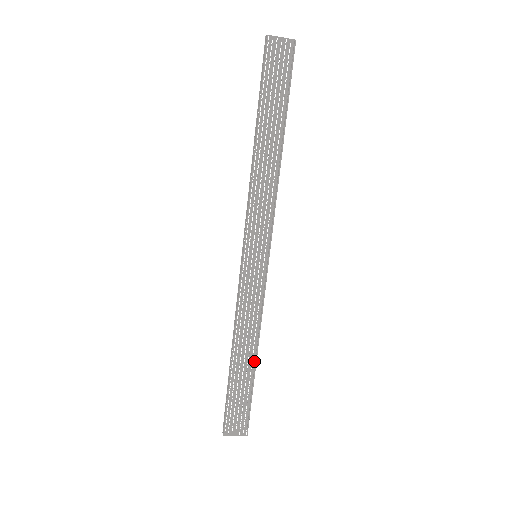
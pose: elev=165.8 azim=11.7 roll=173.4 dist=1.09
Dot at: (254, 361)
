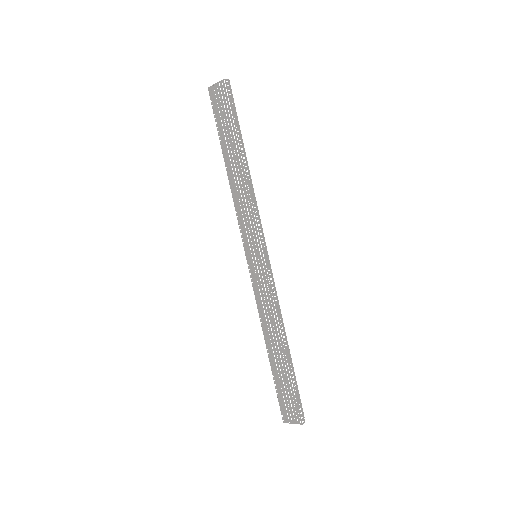
Dot at: (284, 350)
